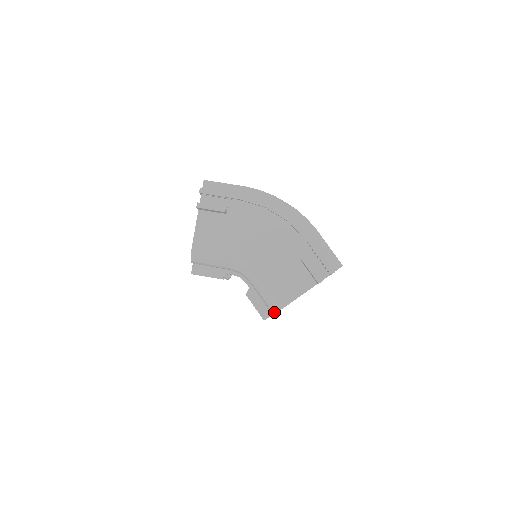
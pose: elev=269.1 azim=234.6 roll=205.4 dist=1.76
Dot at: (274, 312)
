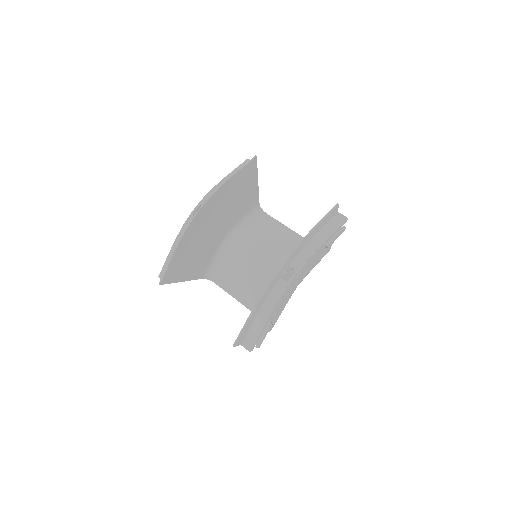
Dot at: occluded
